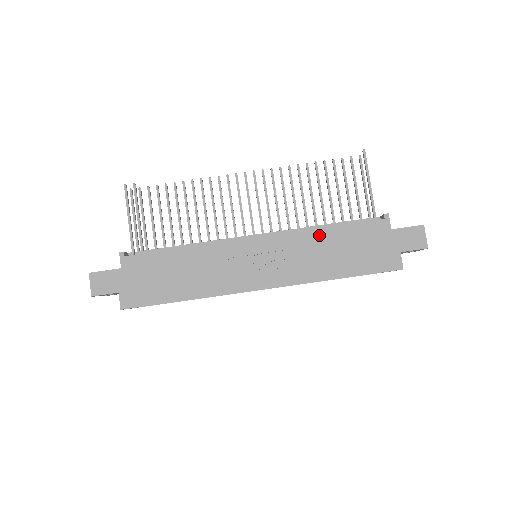
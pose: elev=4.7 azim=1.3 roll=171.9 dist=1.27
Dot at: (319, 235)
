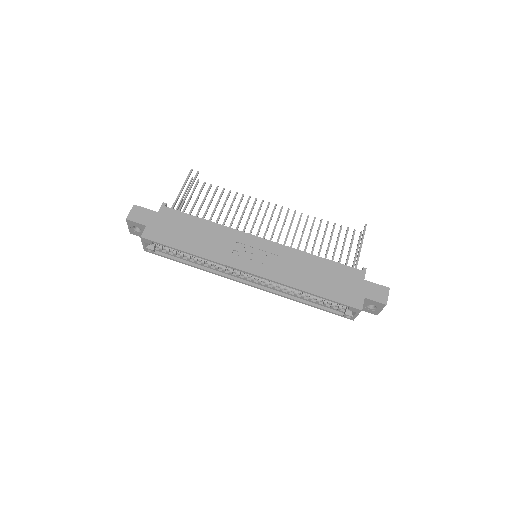
Dot at: (310, 258)
